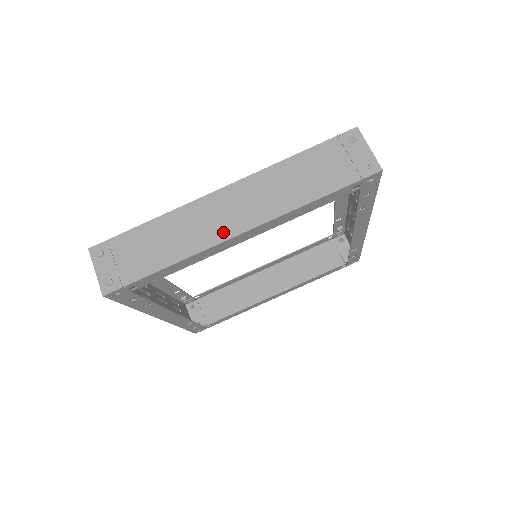
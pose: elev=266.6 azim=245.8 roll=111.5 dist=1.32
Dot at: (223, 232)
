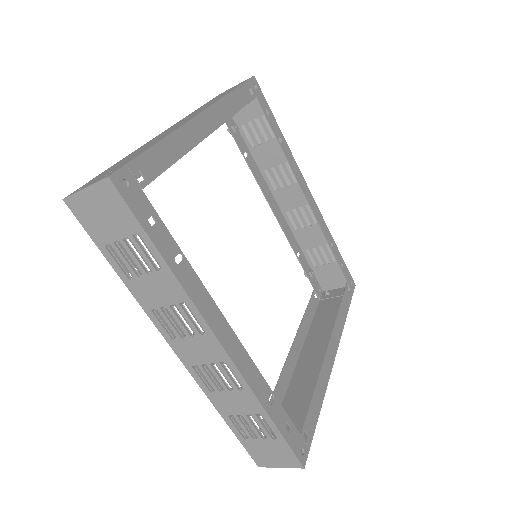
Dot at: (186, 121)
